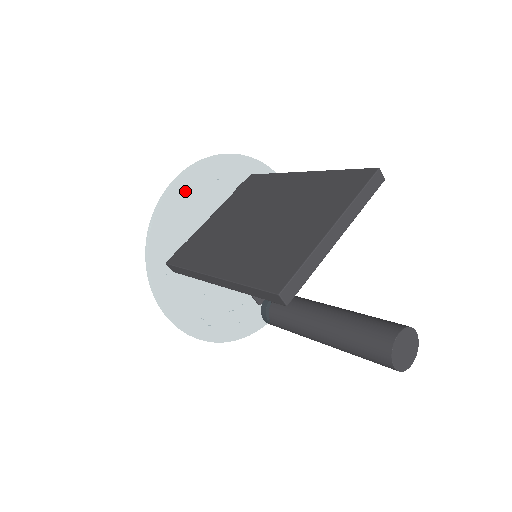
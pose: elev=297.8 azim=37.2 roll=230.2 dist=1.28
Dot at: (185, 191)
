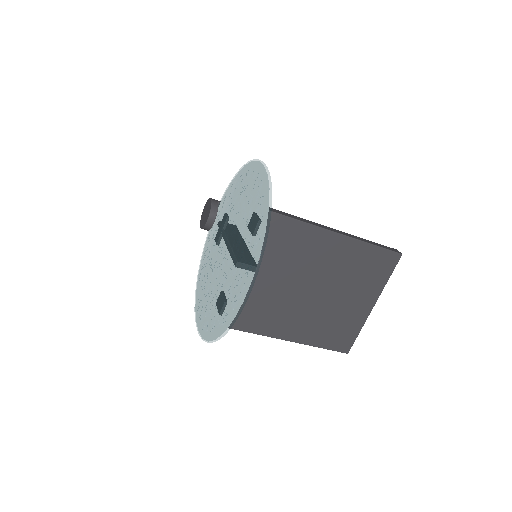
Dot at: occluded
